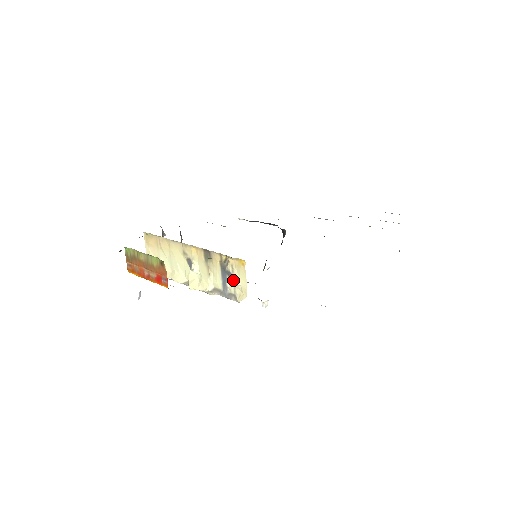
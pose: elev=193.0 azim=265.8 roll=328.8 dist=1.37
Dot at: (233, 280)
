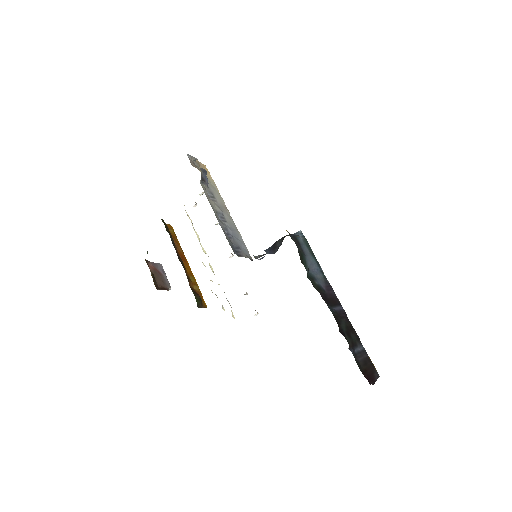
Dot at: (223, 309)
